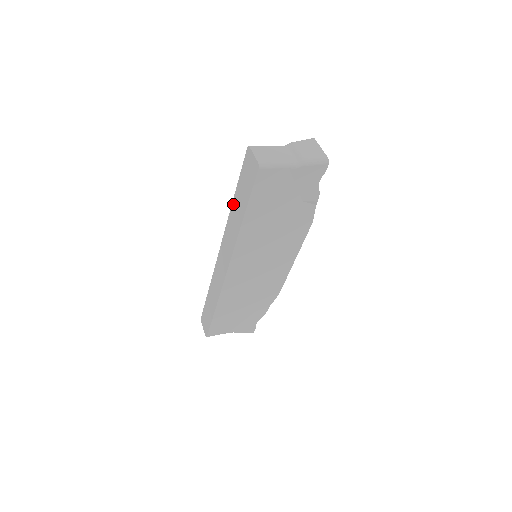
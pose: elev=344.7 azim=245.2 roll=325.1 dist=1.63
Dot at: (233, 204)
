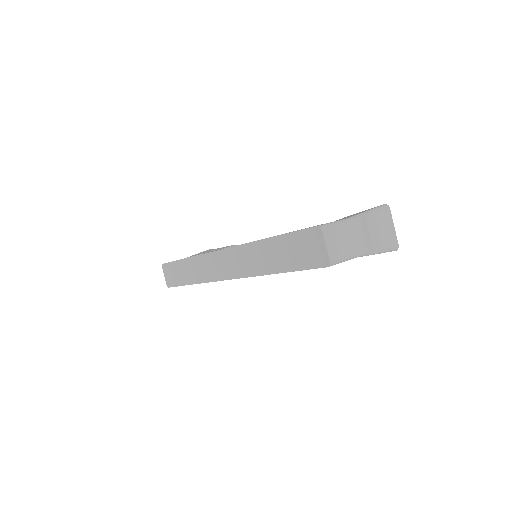
Dot at: (263, 243)
